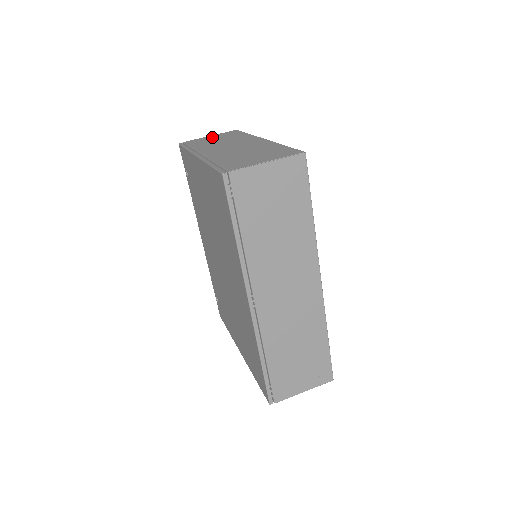
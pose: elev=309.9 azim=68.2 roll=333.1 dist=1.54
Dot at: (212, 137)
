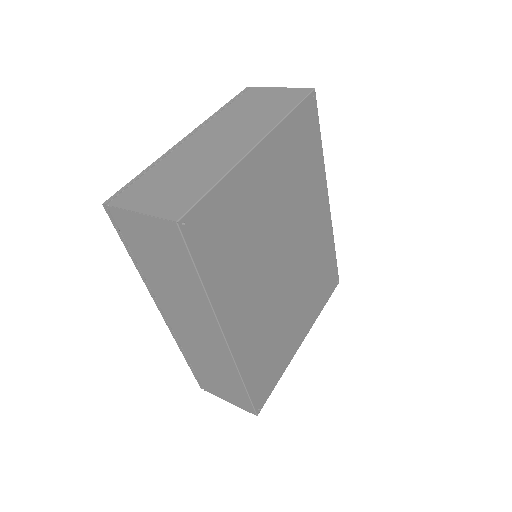
Dot at: (271, 94)
